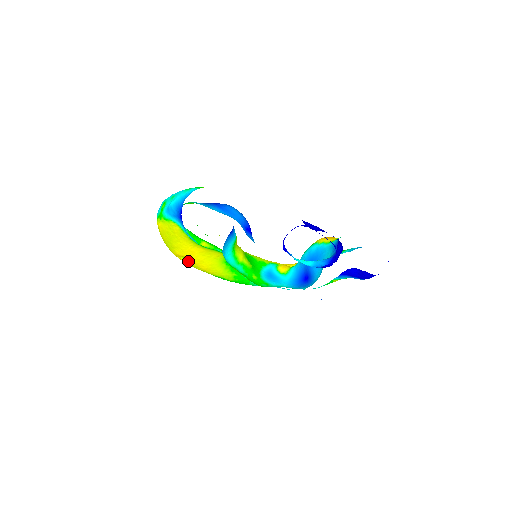
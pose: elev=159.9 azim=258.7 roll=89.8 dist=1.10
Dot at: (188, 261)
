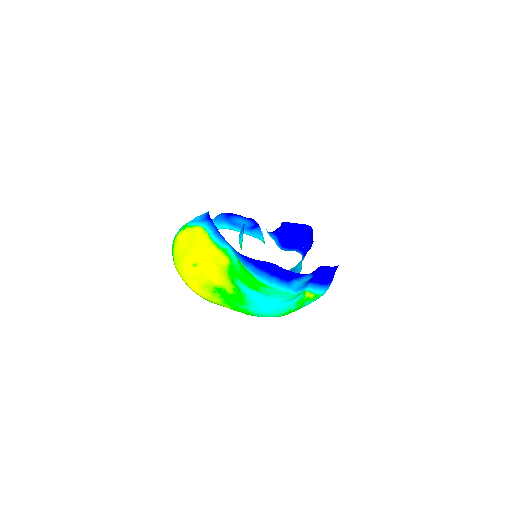
Dot at: (200, 265)
